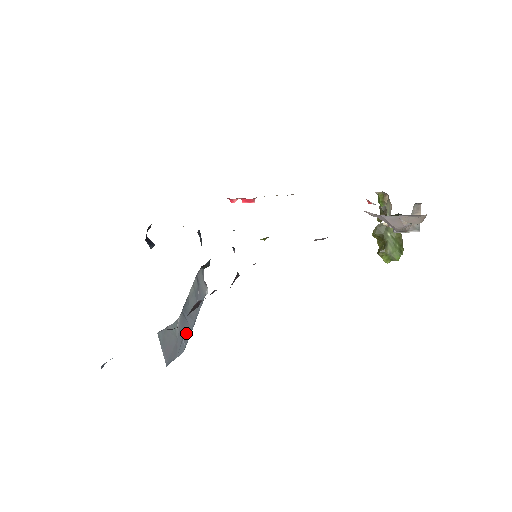
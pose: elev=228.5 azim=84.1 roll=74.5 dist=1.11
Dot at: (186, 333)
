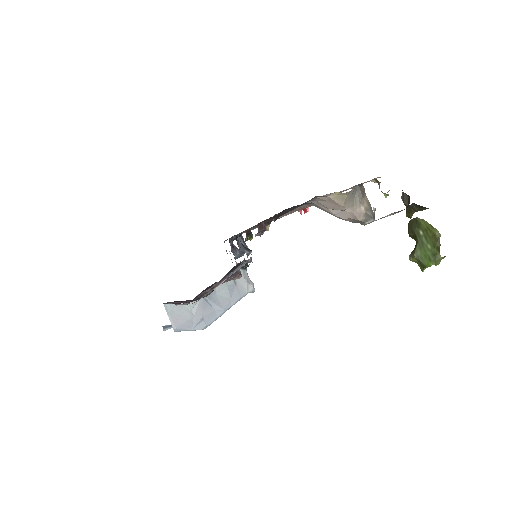
Dot at: (210, 316)
